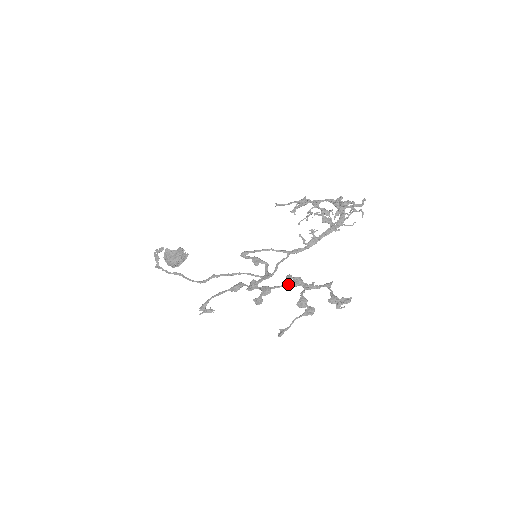
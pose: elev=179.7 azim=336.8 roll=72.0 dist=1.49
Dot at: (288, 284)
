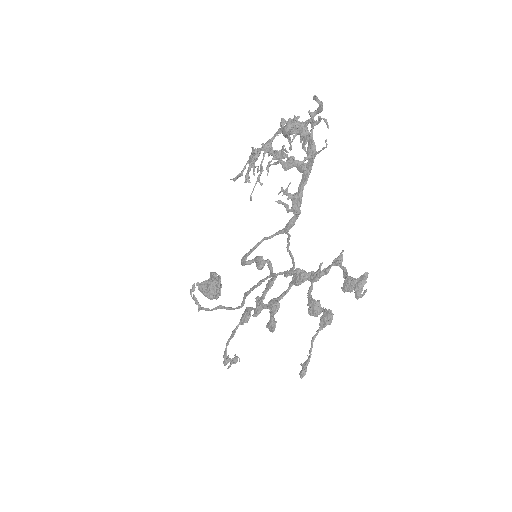
Dot at: (293, 284)
